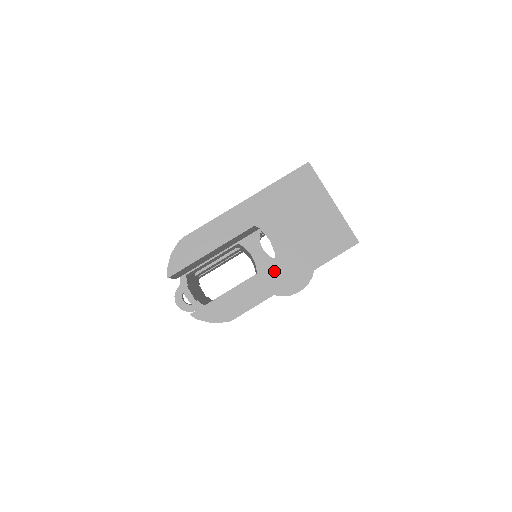
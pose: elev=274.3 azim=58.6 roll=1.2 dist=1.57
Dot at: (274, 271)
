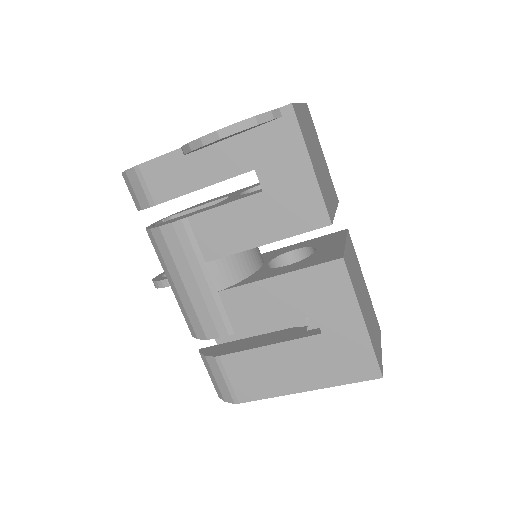
Dot at: occluded
